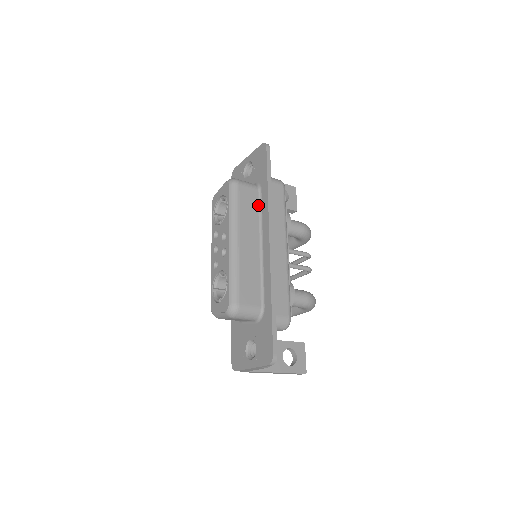
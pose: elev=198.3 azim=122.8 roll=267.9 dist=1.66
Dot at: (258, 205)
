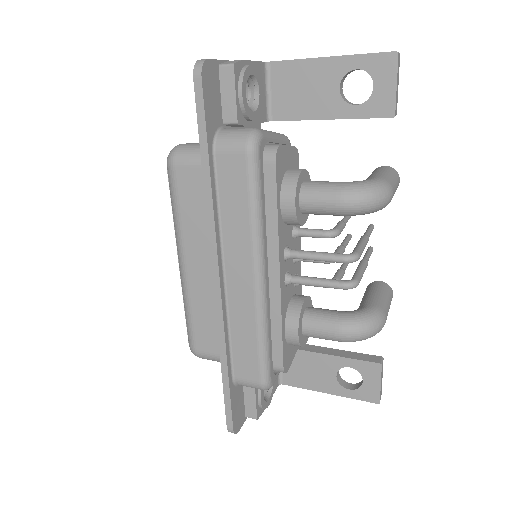
Dot at: occluded
